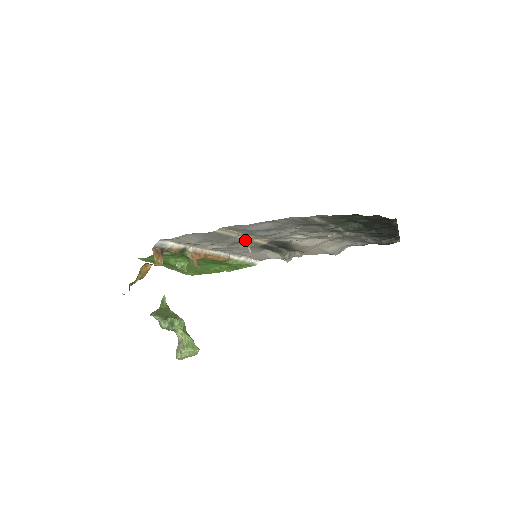
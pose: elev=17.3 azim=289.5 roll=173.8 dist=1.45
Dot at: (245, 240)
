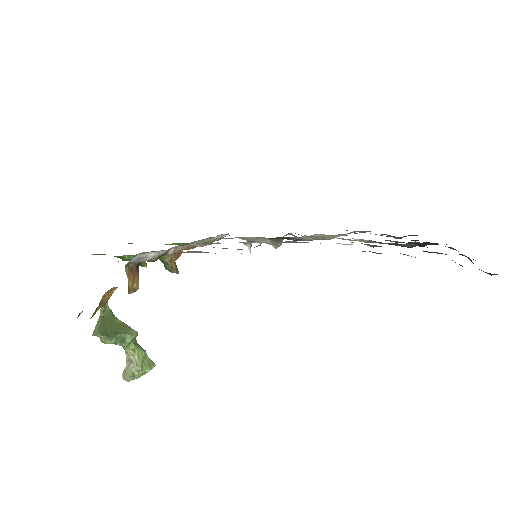
Dot at: occluded
